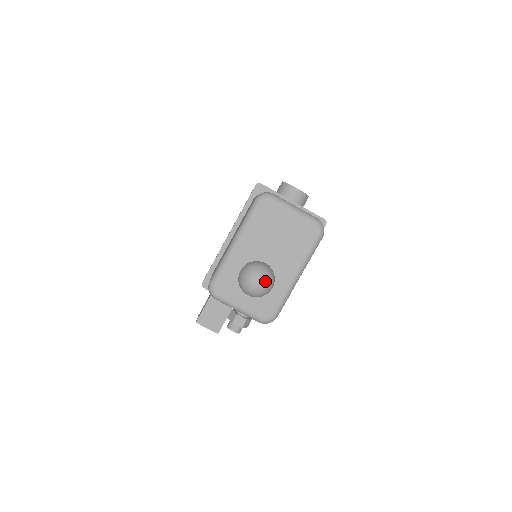
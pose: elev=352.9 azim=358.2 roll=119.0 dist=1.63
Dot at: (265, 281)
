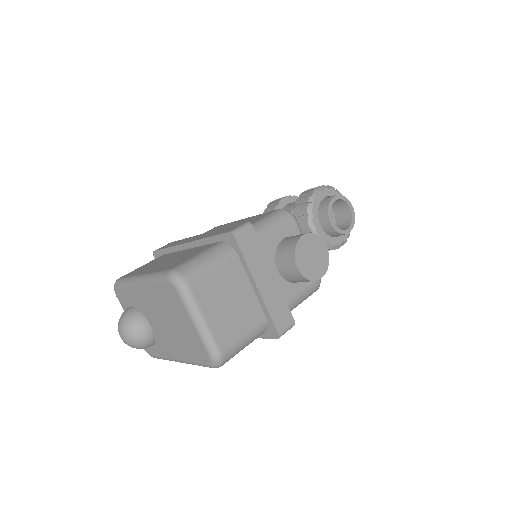
Dot at: (130, 344)
